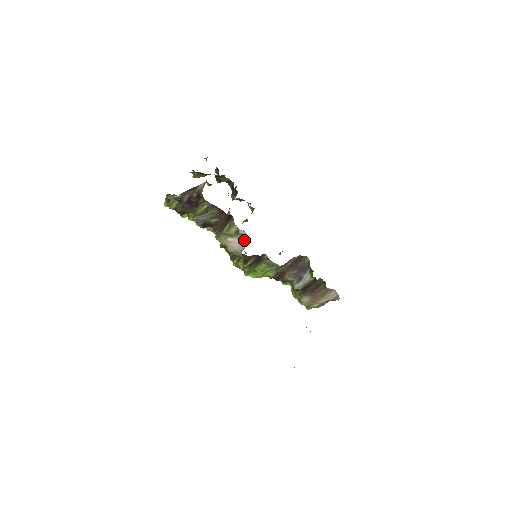
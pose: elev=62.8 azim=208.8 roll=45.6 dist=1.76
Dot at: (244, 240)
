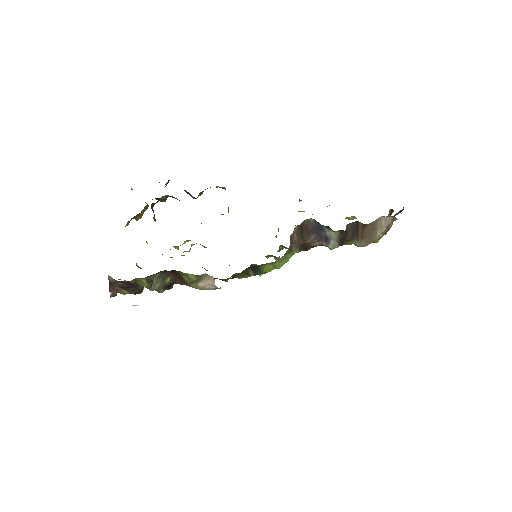
Dot at: (211, 279)
